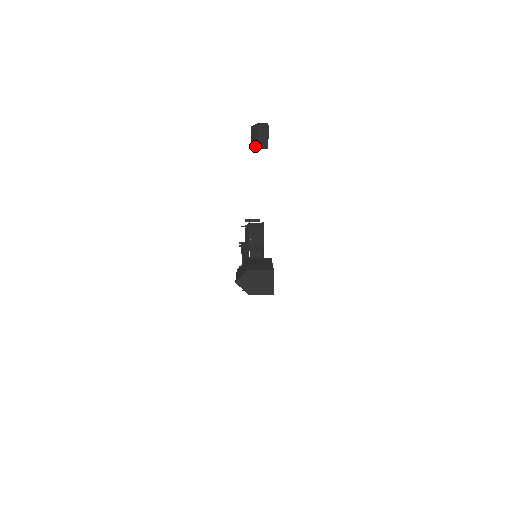
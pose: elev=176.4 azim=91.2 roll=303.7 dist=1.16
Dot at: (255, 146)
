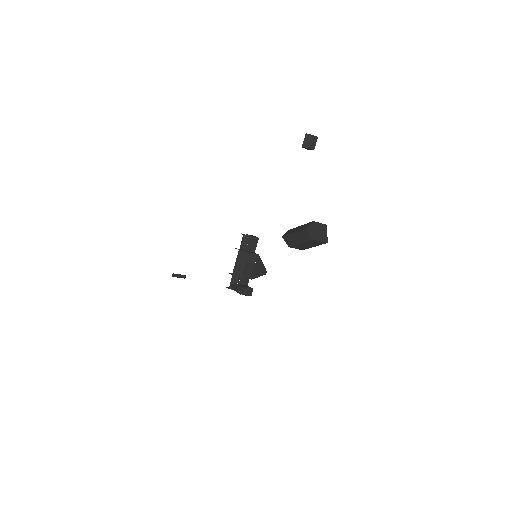
Dot at: (306, 146)
